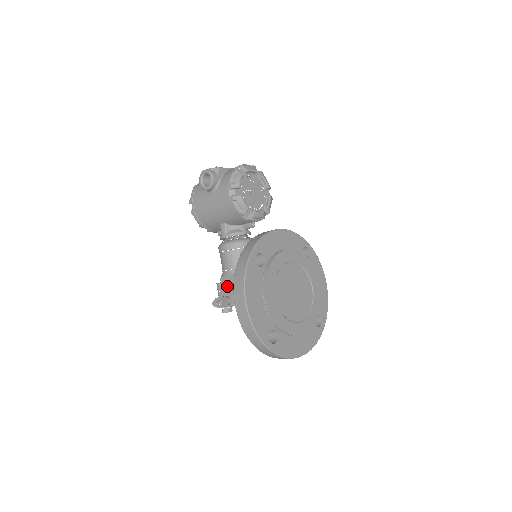
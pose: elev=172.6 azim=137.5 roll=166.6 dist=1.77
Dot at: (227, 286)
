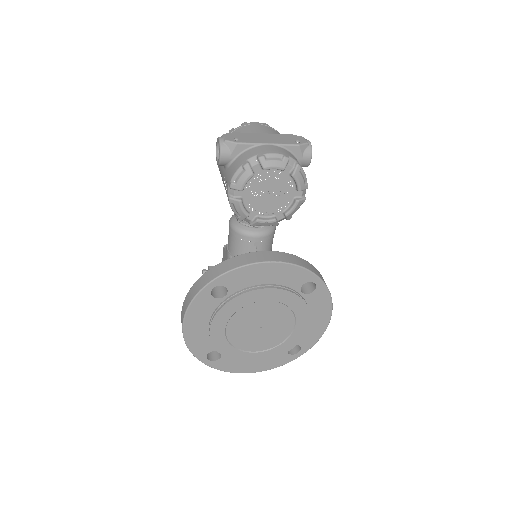
Dot at: occluded
